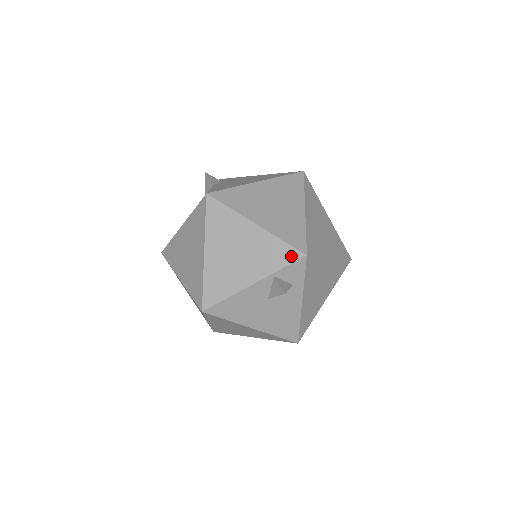
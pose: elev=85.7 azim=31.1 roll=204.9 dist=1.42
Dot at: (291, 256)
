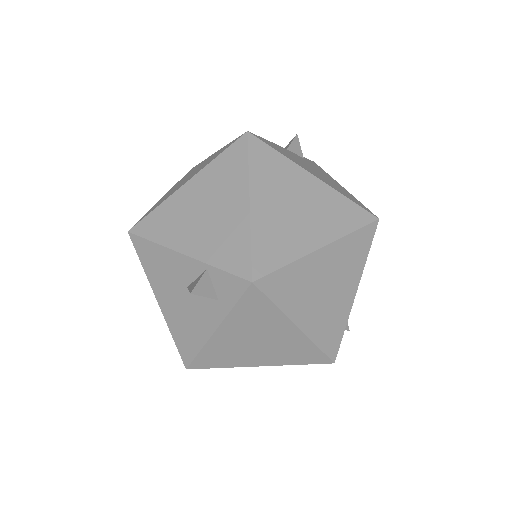
Dot at: (240, 266)
